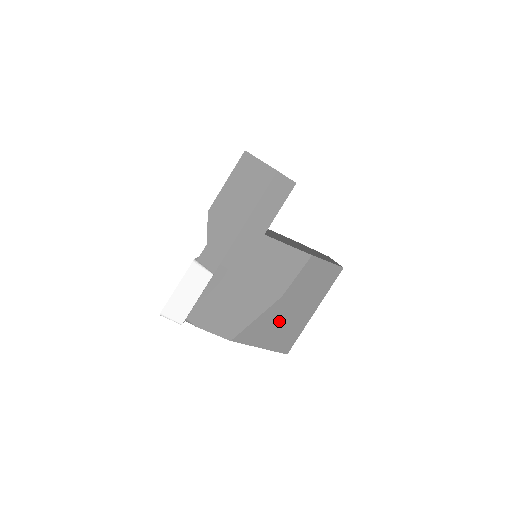
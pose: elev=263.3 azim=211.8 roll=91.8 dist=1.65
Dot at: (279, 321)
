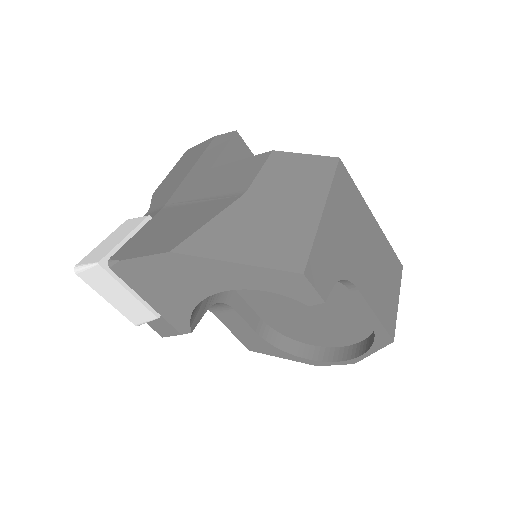
Dot at: (256, 223)
